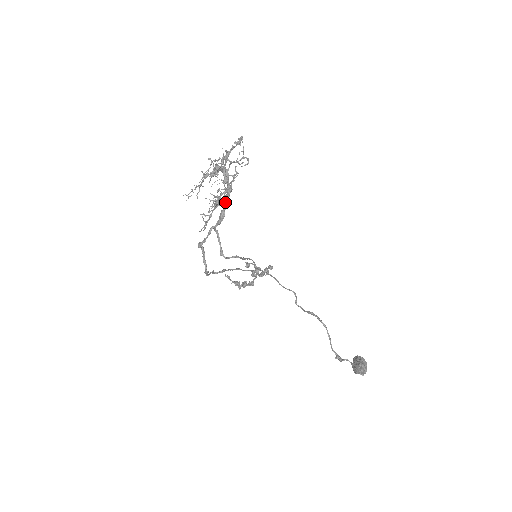
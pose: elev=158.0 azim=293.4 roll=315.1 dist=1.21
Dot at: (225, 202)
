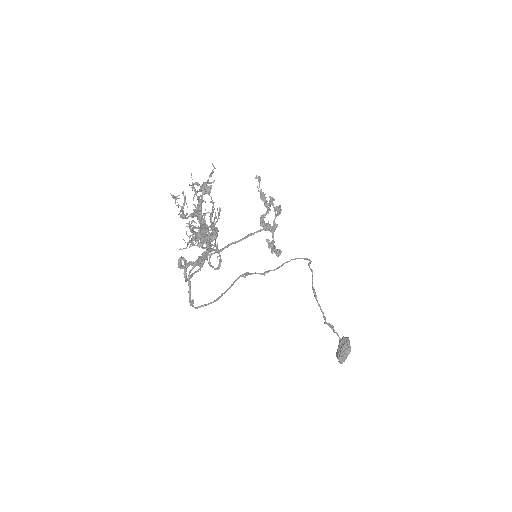
Dot at: (203, 254)
